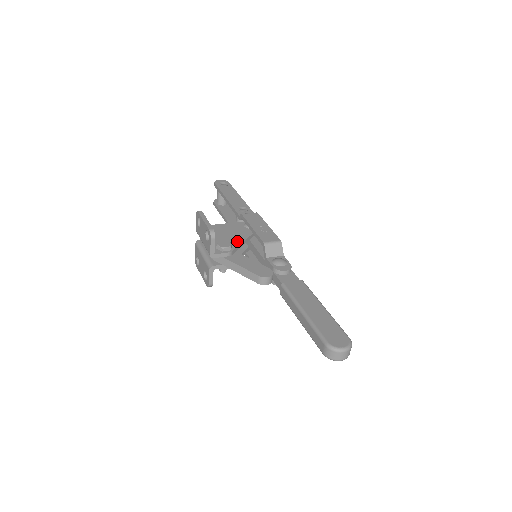
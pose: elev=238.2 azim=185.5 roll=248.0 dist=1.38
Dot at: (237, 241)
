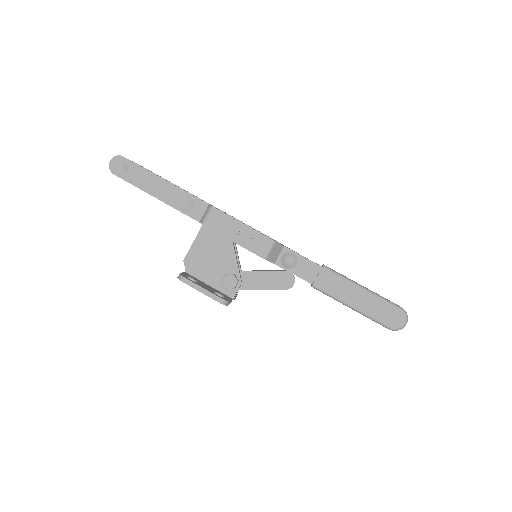
Dot at: (231, 261)
